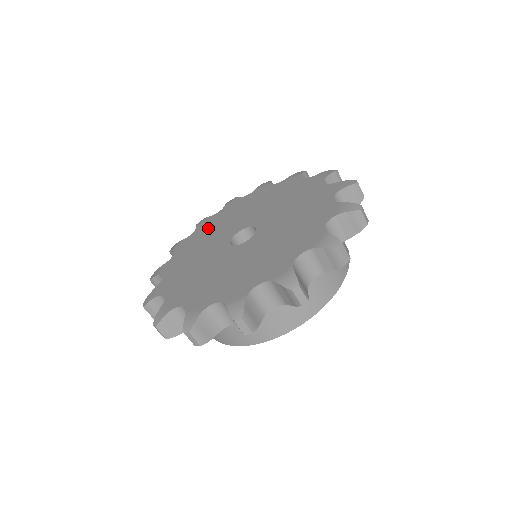
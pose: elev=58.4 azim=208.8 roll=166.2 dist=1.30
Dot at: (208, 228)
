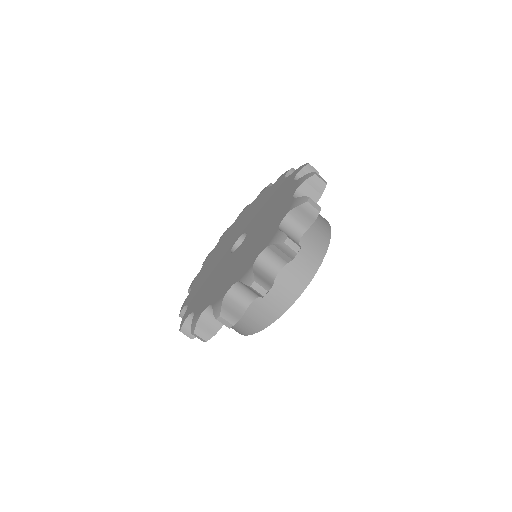
Dot at: (199, 288)
